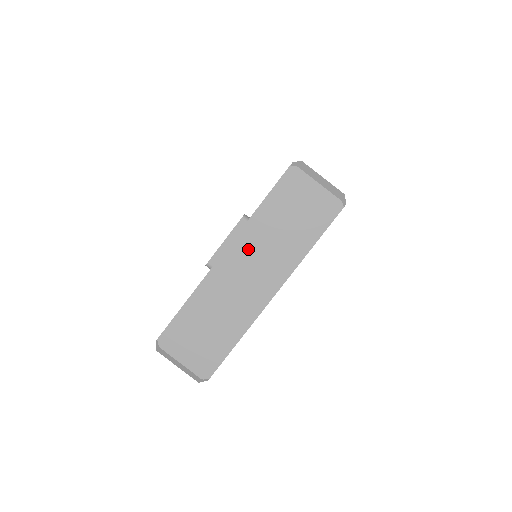
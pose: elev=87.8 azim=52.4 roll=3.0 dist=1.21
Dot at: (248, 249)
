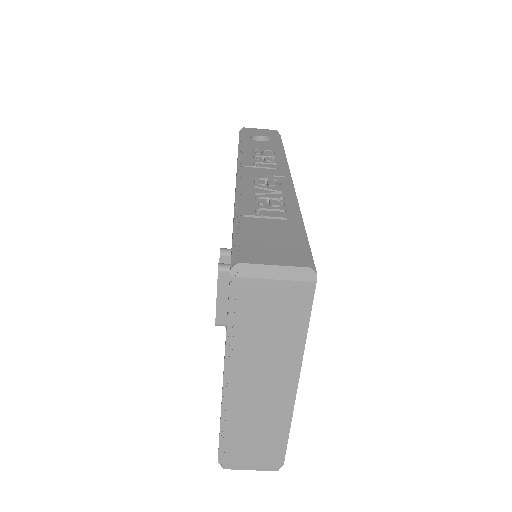
Dot at: (244, 370)
